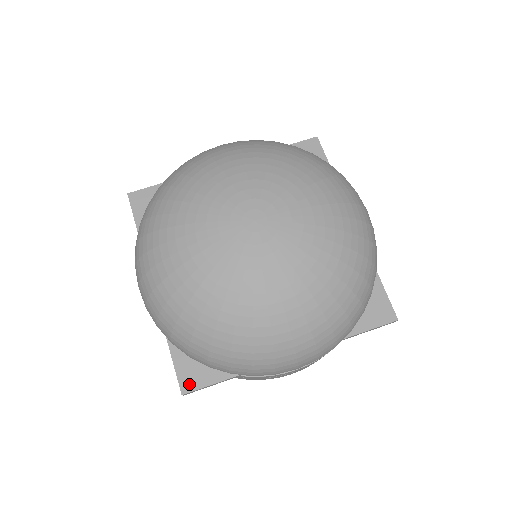
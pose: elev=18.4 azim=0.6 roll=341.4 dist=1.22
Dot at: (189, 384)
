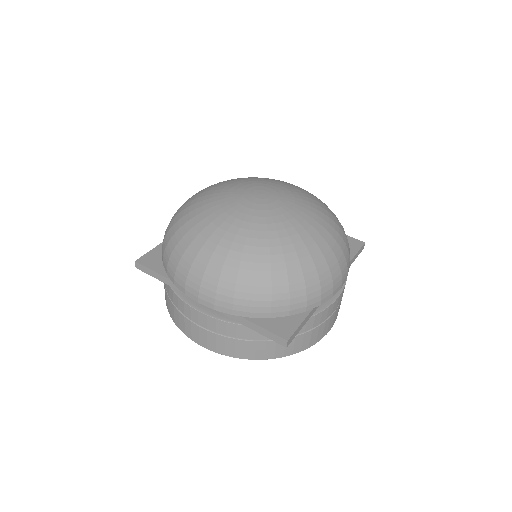
Dot at: (145, 261)
